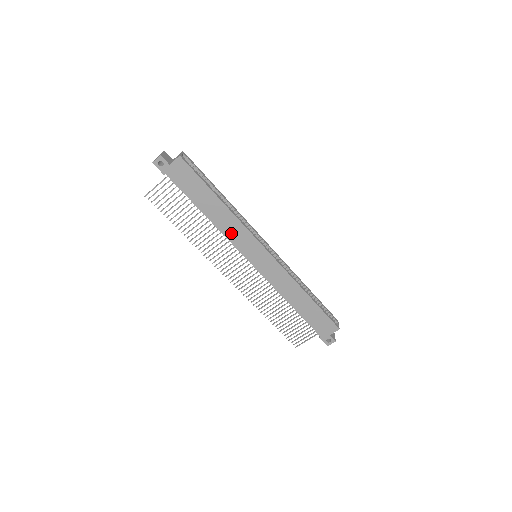
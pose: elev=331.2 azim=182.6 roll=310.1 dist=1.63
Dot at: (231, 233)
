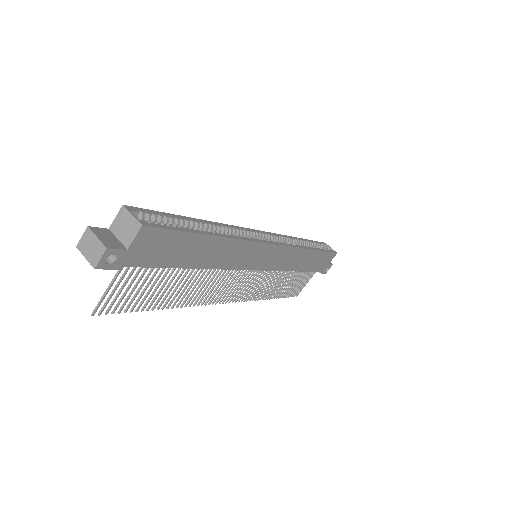
Dot at: (233, 260)
